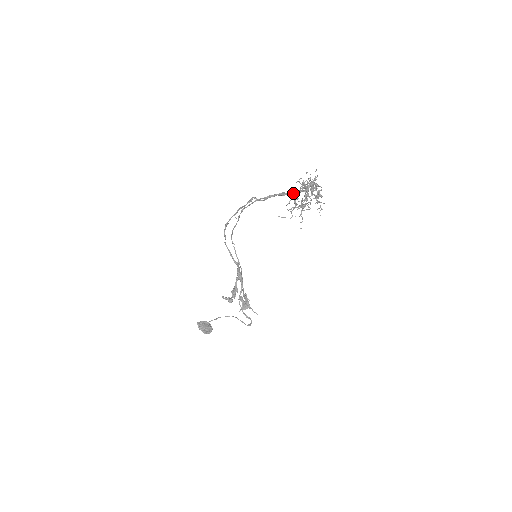
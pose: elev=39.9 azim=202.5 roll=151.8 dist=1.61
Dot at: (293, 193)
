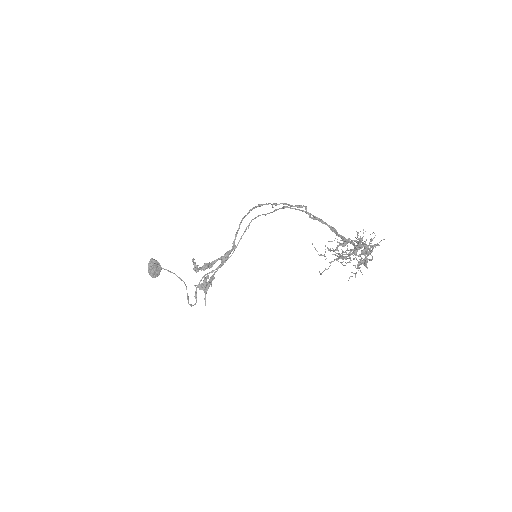
Dot at: (343, 237)
